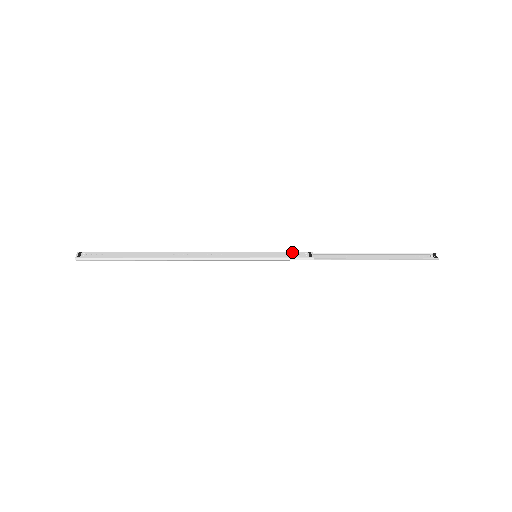
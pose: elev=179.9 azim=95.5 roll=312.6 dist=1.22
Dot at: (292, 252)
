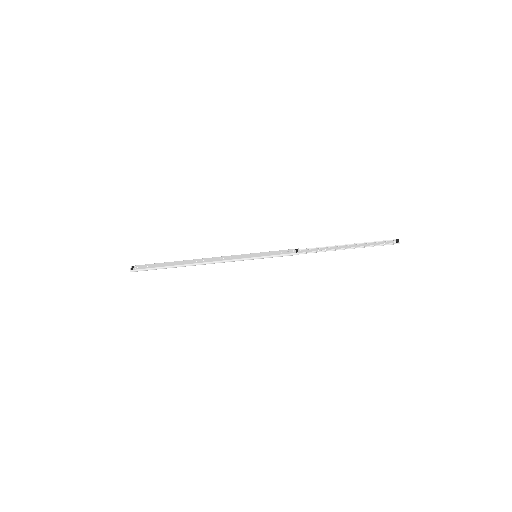
Dot at: (283, 250)
